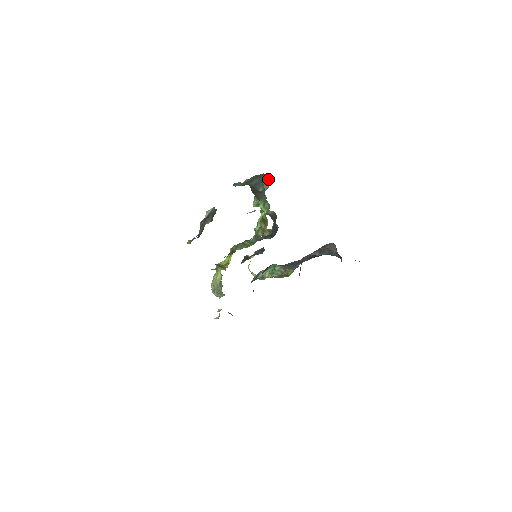
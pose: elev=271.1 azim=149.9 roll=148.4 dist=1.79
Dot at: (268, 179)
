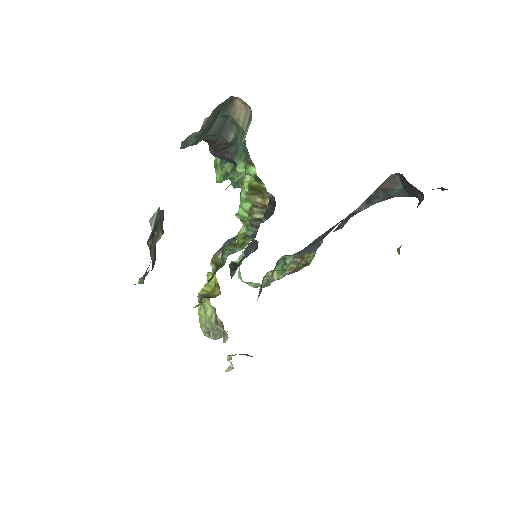
Dot at: (243, 103)
